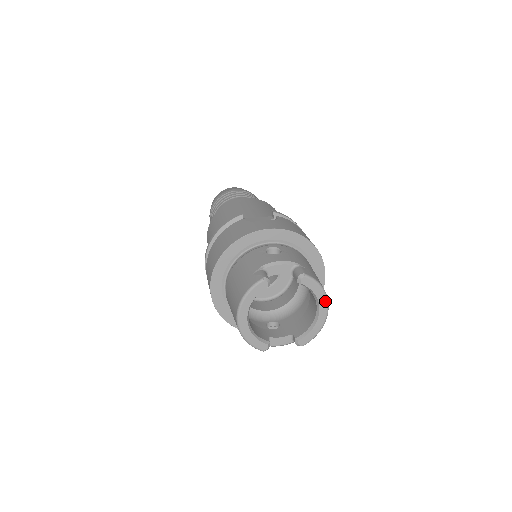
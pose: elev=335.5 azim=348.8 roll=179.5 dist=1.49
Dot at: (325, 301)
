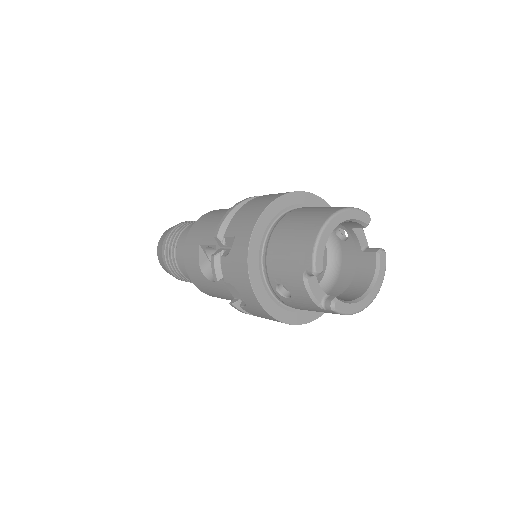
Dot at: (377, 291)
